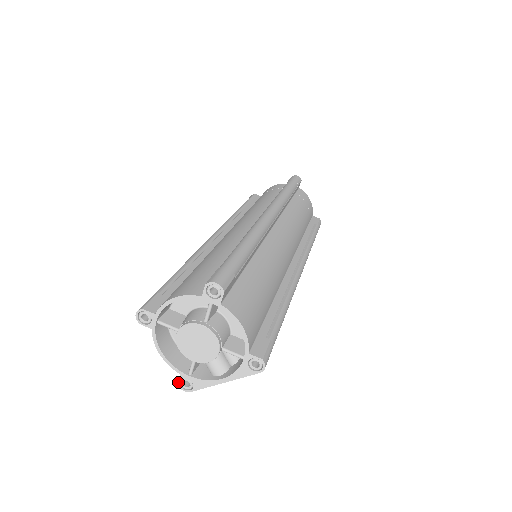
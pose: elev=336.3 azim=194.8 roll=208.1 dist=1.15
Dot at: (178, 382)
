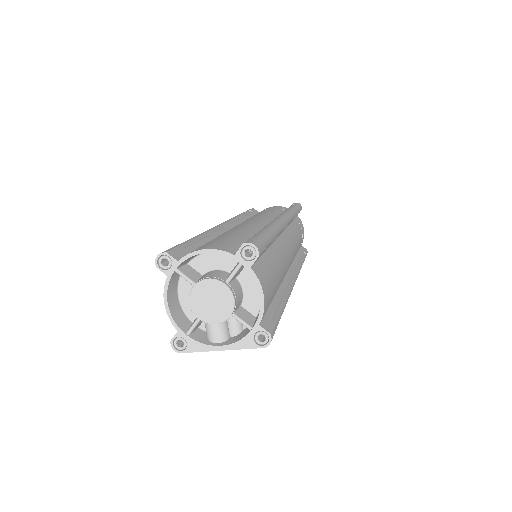
Dot at: (172, 339)
